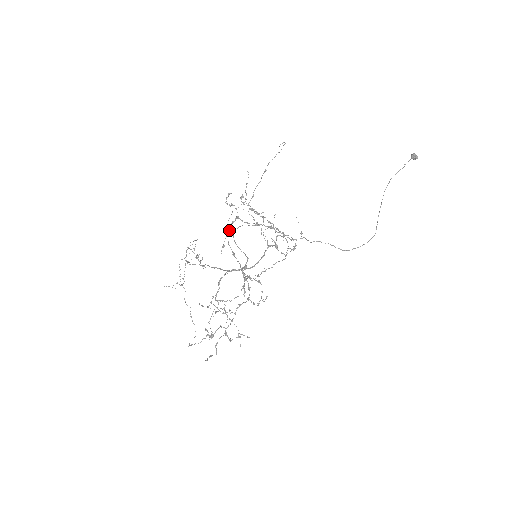
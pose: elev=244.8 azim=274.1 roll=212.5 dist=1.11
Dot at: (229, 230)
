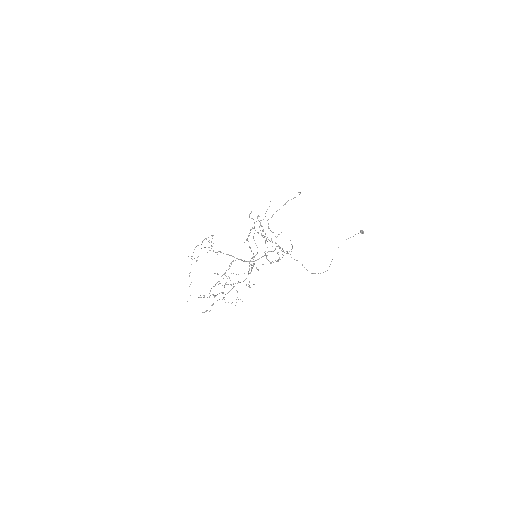
Dot at: occluded
